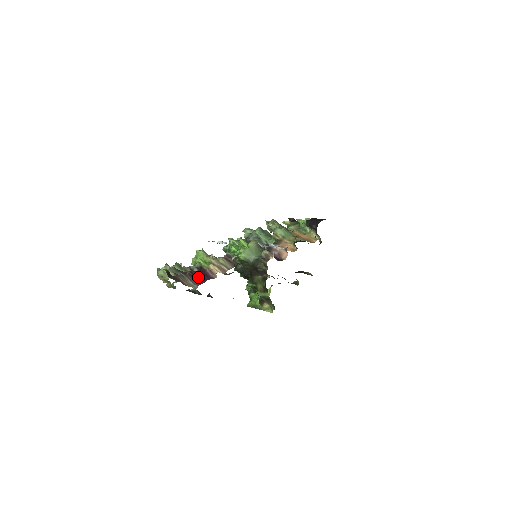
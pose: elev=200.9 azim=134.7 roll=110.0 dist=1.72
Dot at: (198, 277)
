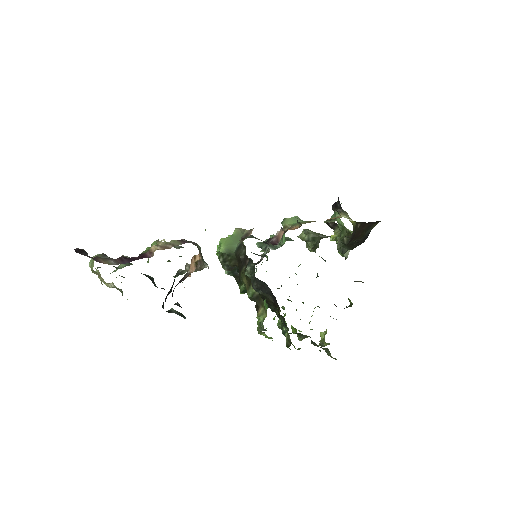
Dot at: (129, 259)
